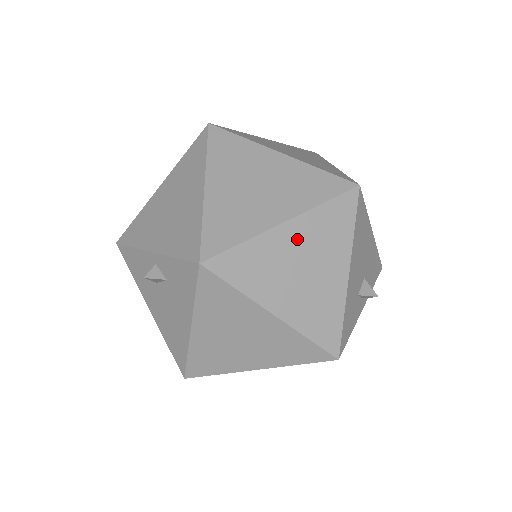
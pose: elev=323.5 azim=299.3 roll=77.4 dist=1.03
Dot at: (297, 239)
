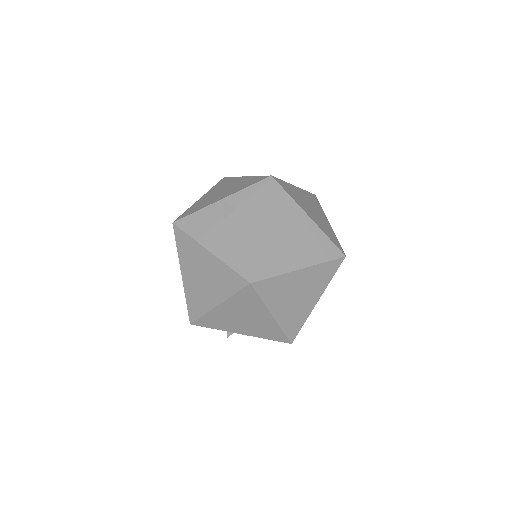
Dot at: (303, 195)
